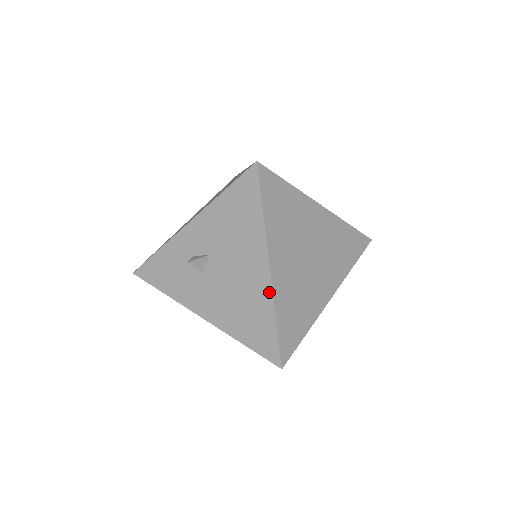
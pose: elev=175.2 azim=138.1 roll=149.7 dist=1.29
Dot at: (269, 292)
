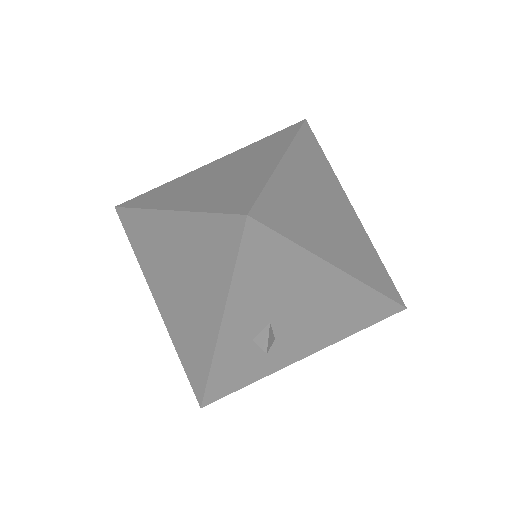
Dot at: (356, 284)
